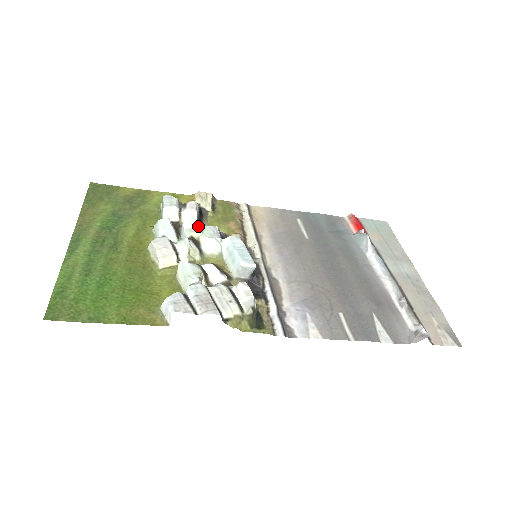
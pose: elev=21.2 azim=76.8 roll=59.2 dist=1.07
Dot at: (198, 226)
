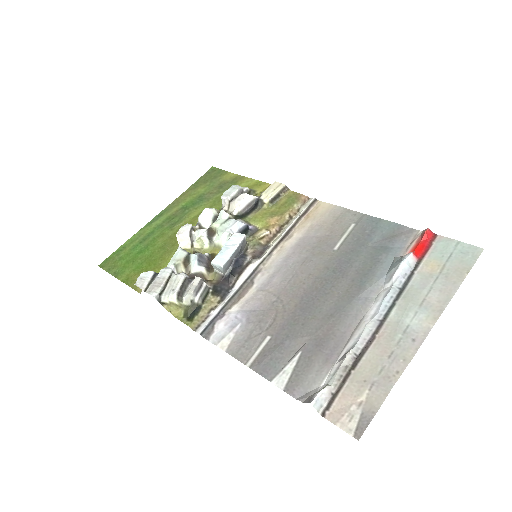
Dot at: (226, 218)
